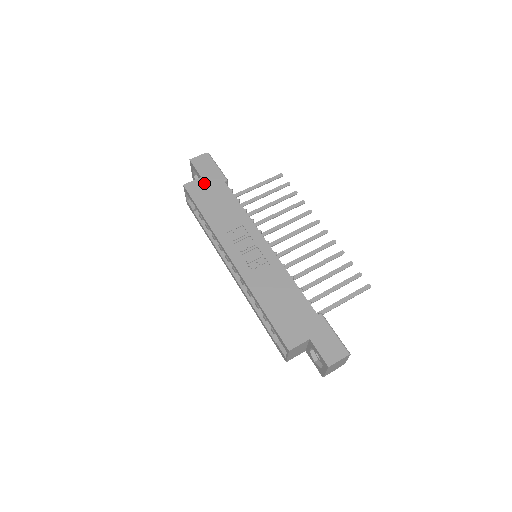
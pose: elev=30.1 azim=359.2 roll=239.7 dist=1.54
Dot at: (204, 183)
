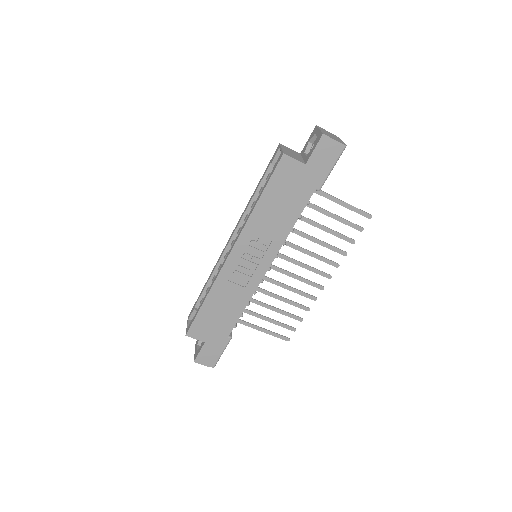
Dot at: (299, 173)
